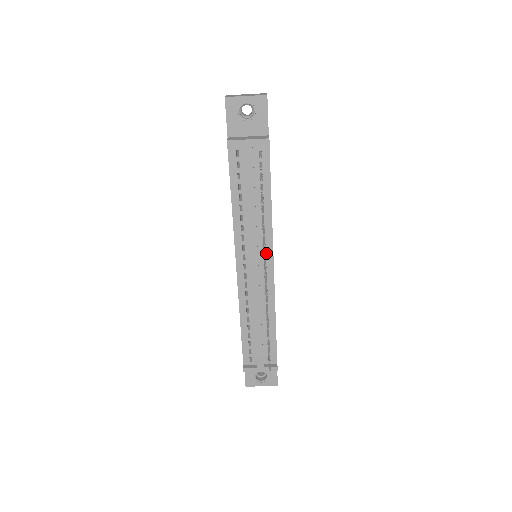
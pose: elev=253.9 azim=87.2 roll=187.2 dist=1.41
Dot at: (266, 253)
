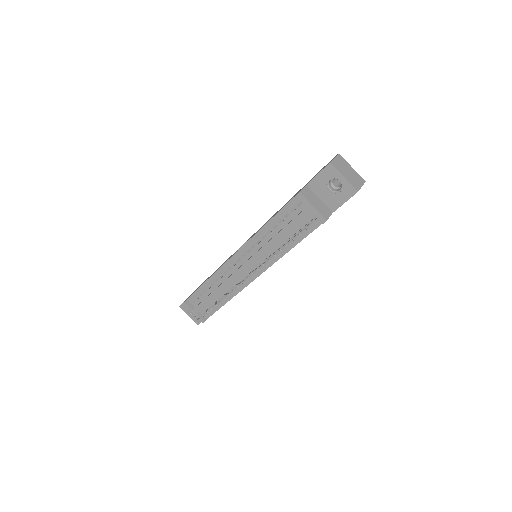
Dot at: occluded
